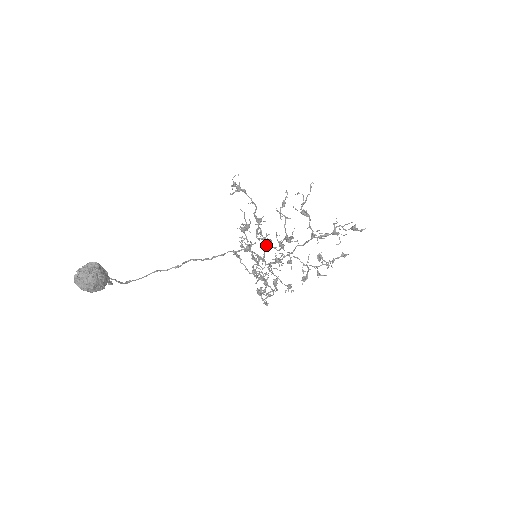
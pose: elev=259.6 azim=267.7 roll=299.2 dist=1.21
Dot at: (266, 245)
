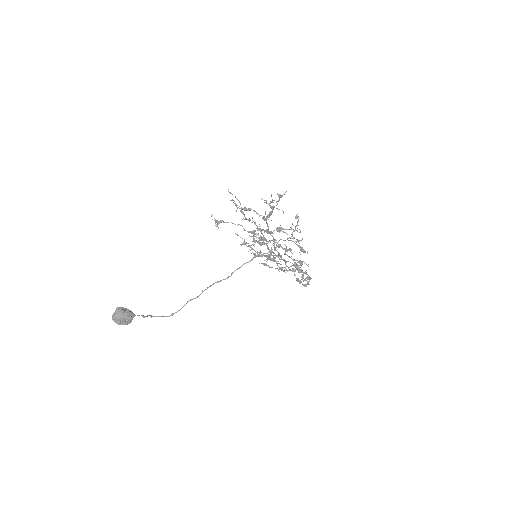
Dot at: (261, 245)
